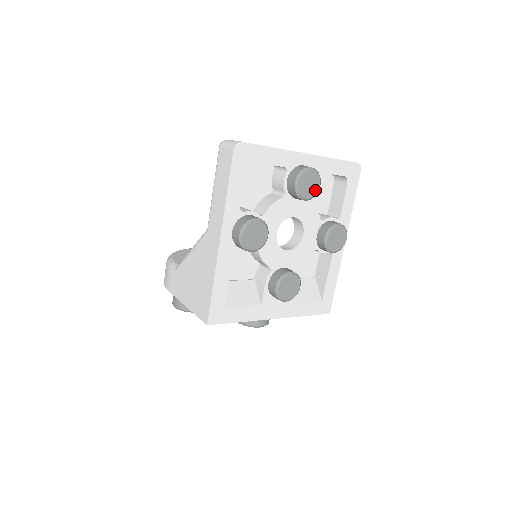
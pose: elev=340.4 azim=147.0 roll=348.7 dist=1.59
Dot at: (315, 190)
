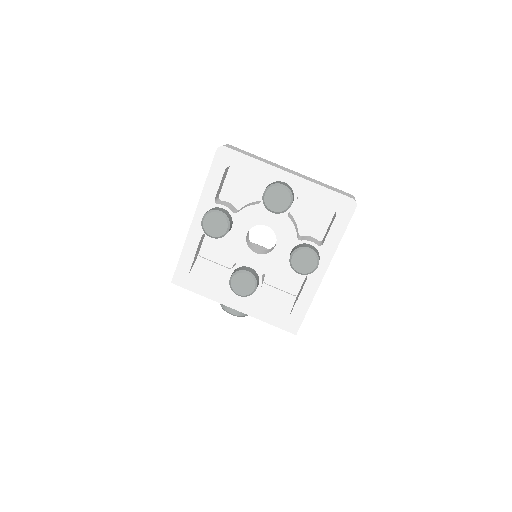
Dot at: (284, 206)
